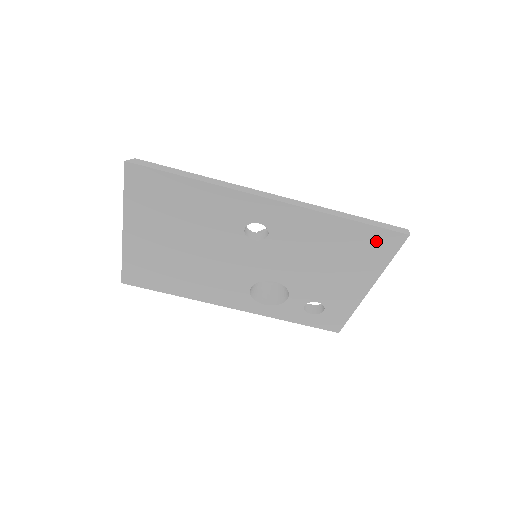
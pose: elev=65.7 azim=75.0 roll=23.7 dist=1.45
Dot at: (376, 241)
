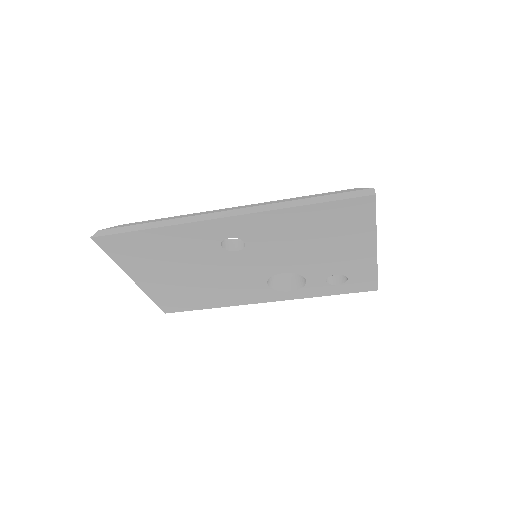
Dot at: (346, 211)
